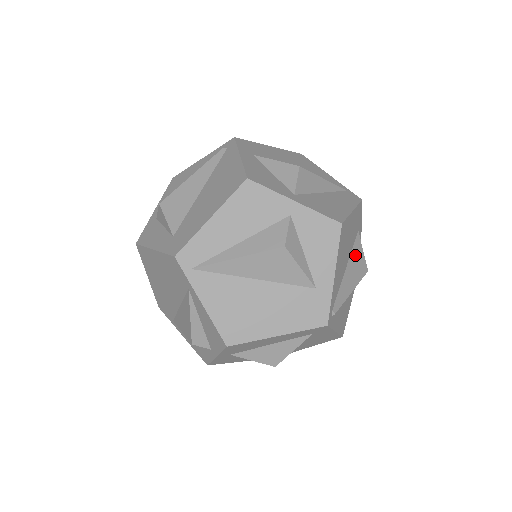
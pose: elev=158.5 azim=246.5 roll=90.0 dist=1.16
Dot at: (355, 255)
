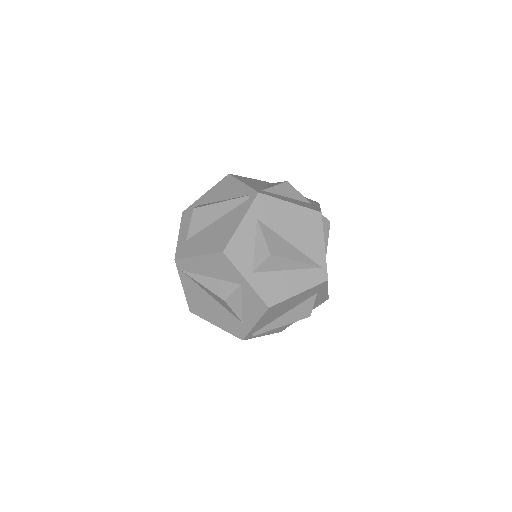
Dot at: (301, 307)
